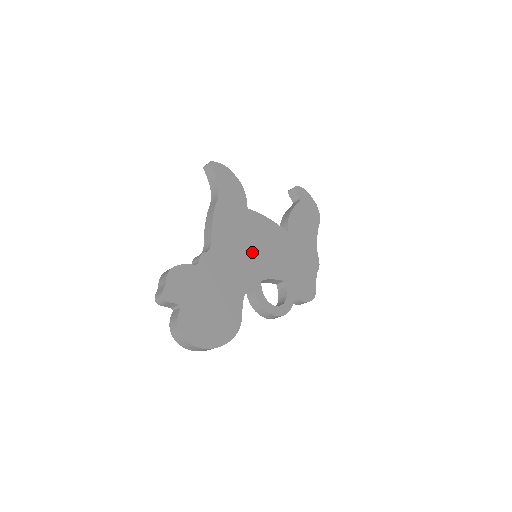
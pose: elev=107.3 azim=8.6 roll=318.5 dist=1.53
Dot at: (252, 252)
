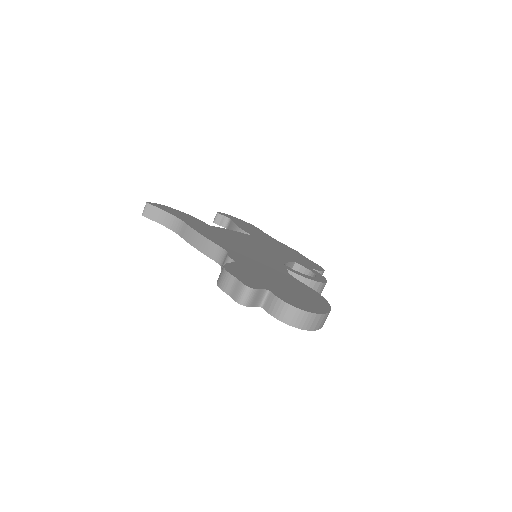
Dot at: (253, 249)
